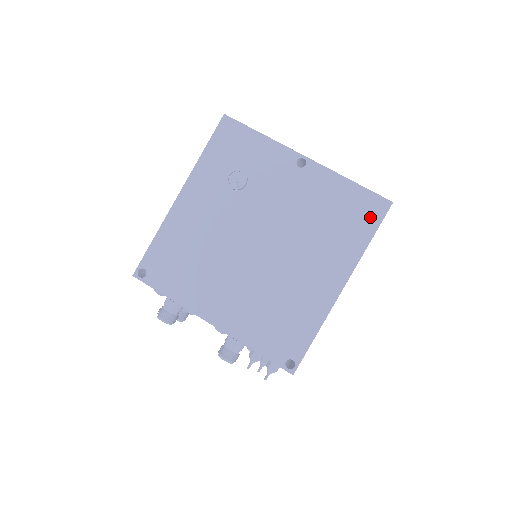
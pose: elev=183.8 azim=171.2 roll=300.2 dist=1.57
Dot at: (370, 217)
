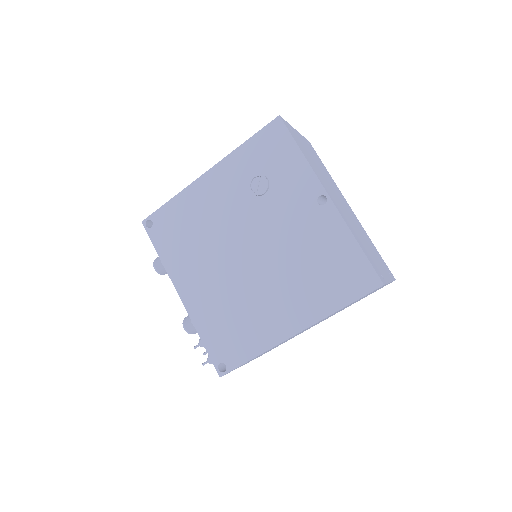
Dot at: (355, 286)
